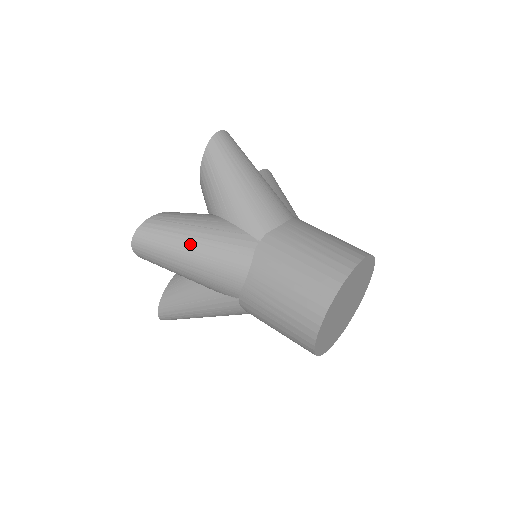
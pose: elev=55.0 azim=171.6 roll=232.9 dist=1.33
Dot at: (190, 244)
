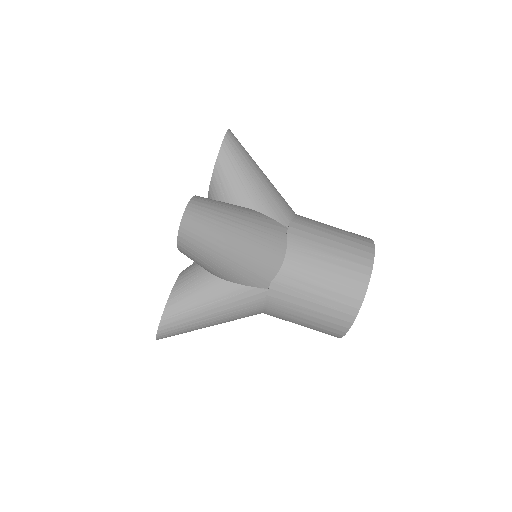
Dot at: (236, 225)
